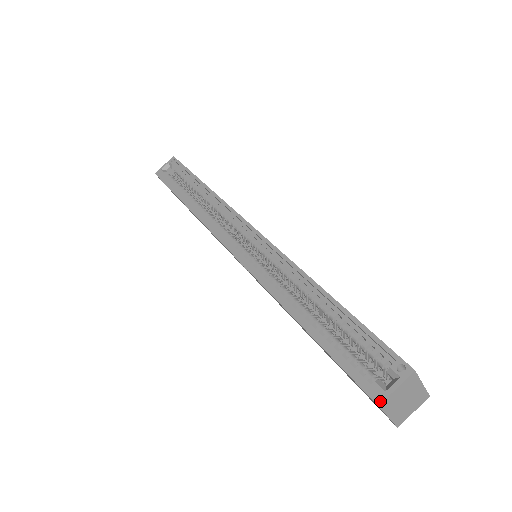
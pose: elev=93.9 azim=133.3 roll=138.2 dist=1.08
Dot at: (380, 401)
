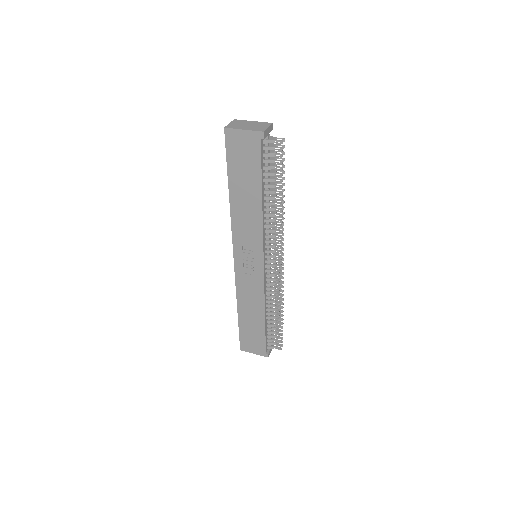
Dot at: (225, 128)
